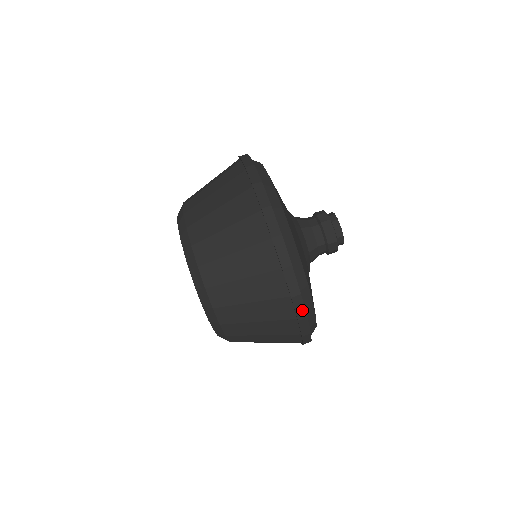
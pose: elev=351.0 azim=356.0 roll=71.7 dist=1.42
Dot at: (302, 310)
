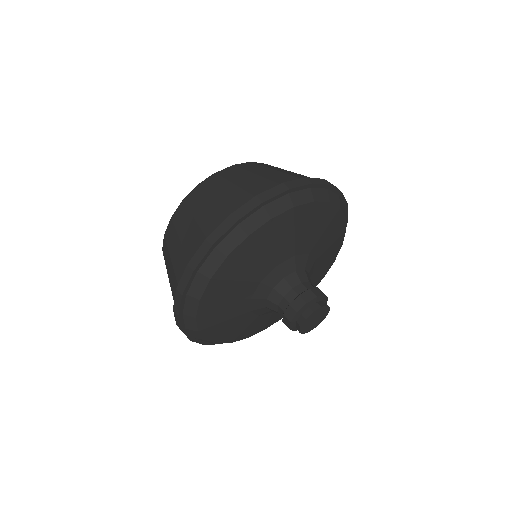
Dot at: (186, 335)
